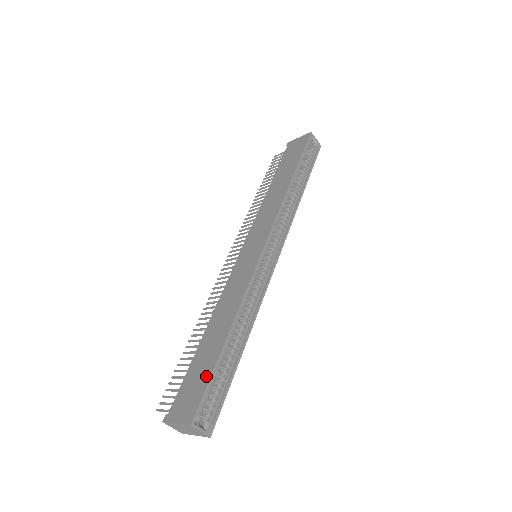
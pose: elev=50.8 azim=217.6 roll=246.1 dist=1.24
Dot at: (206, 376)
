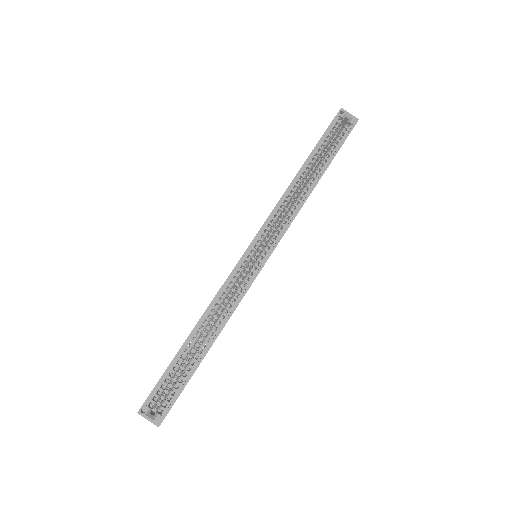
Dot at: (164, 372)
